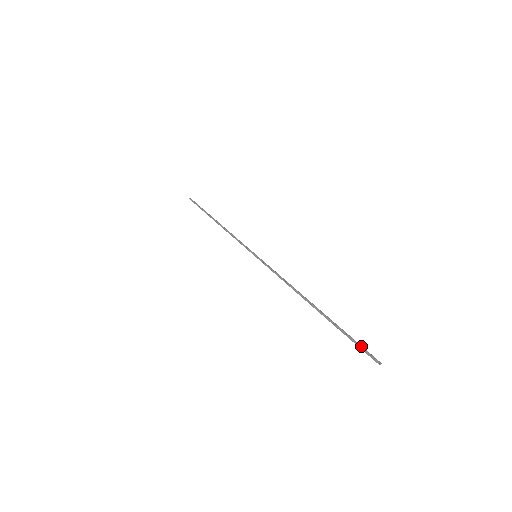
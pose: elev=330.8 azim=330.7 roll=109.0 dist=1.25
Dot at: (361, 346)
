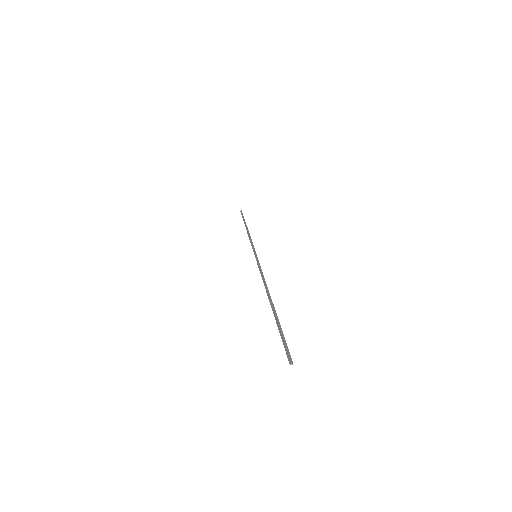
Dot at: (285, 343)
